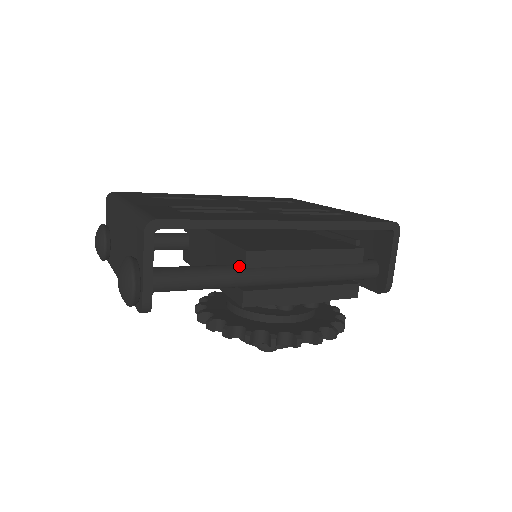
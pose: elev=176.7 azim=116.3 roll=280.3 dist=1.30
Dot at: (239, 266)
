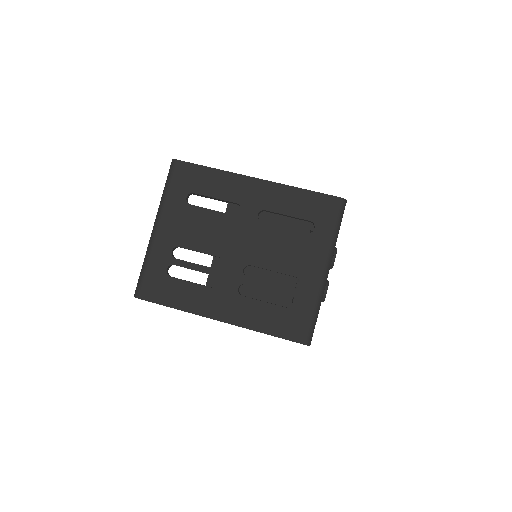
Dot at: occluded
